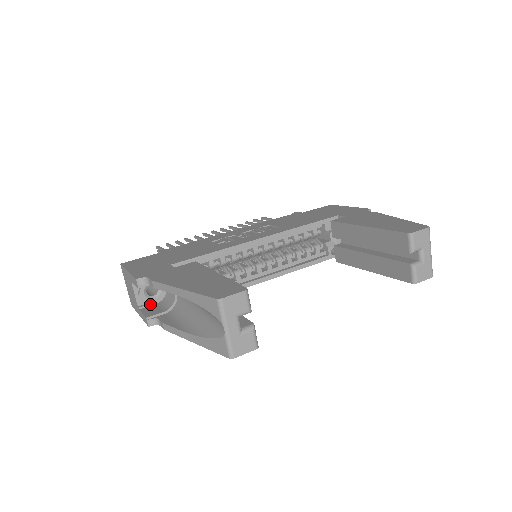
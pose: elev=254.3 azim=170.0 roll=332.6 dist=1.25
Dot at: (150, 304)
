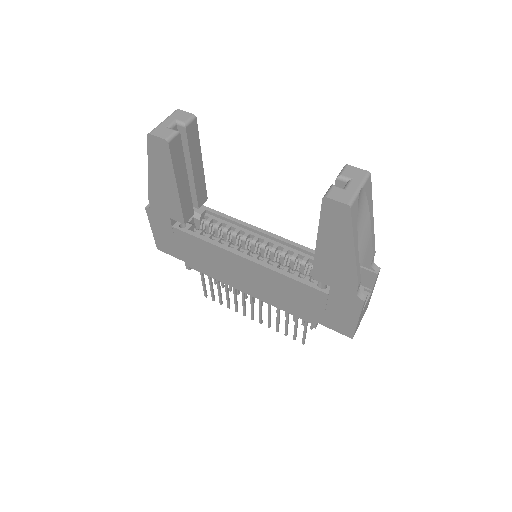
Dot at: occluded
